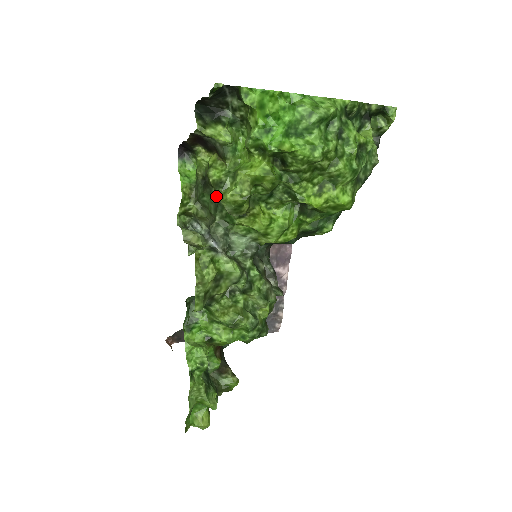
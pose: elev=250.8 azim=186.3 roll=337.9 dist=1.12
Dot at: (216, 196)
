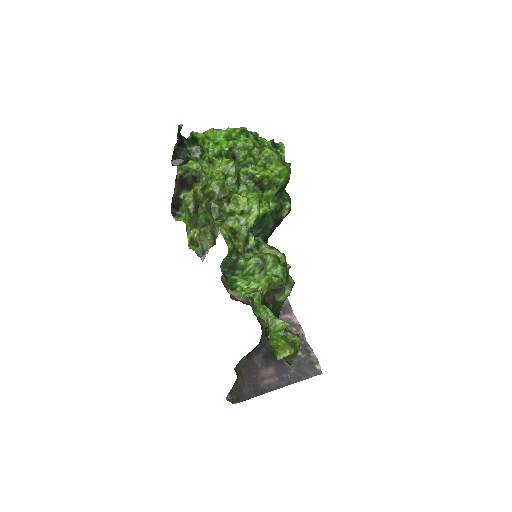
Dot at: (207, 206)
